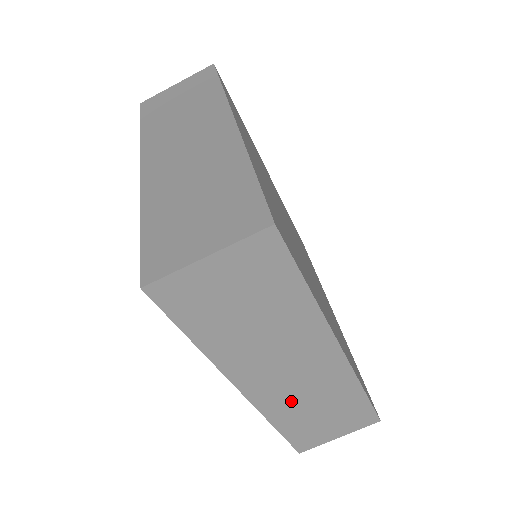
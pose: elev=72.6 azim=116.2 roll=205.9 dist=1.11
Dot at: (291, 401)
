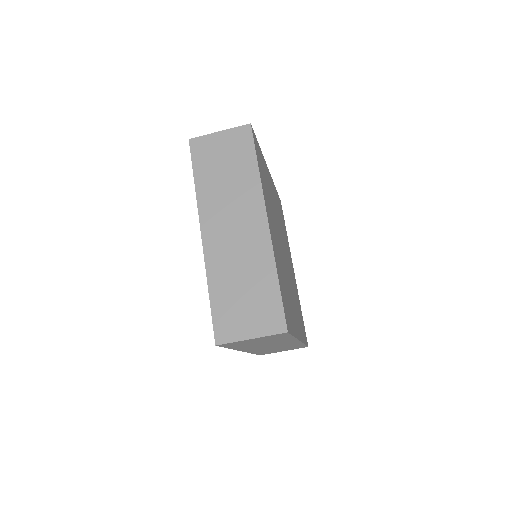
Dot at: occluded
